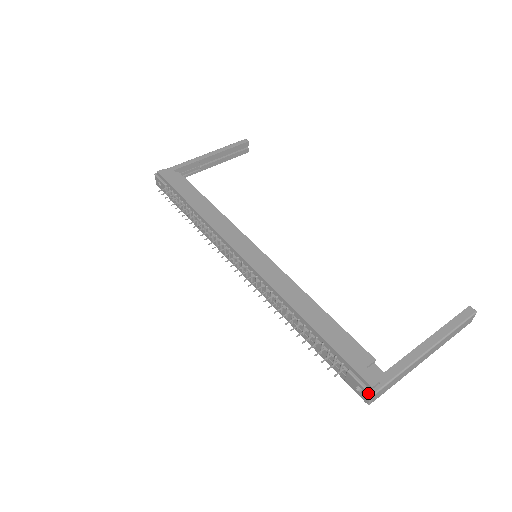
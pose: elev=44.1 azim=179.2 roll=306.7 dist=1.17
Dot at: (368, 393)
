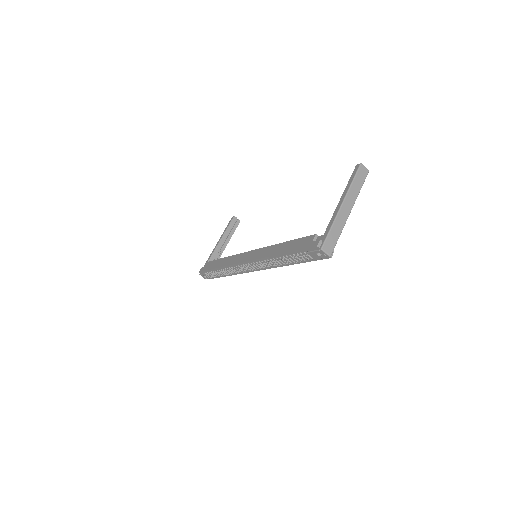
Dot at: (320, 251)
